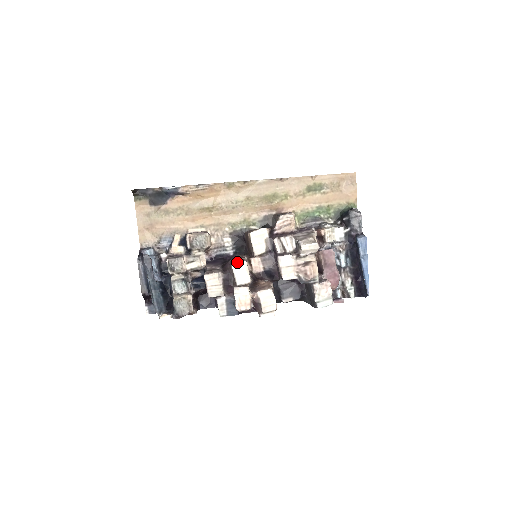
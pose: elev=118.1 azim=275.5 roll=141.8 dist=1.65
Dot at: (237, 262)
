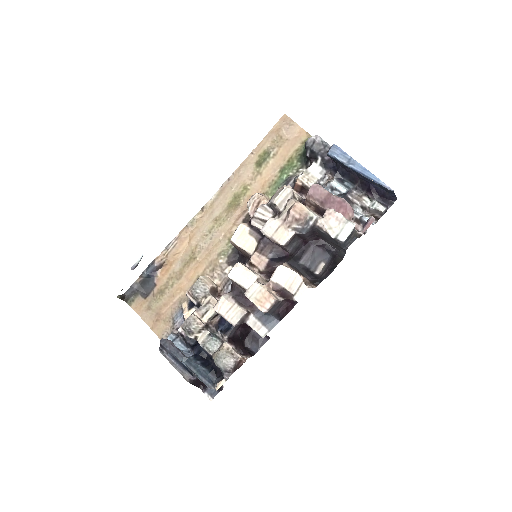
Dot at: (231, 270)
